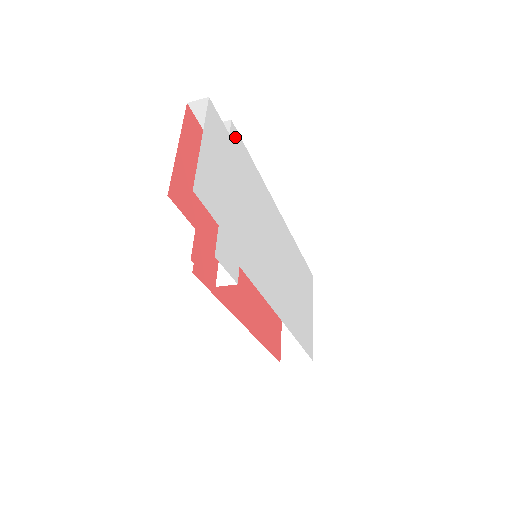
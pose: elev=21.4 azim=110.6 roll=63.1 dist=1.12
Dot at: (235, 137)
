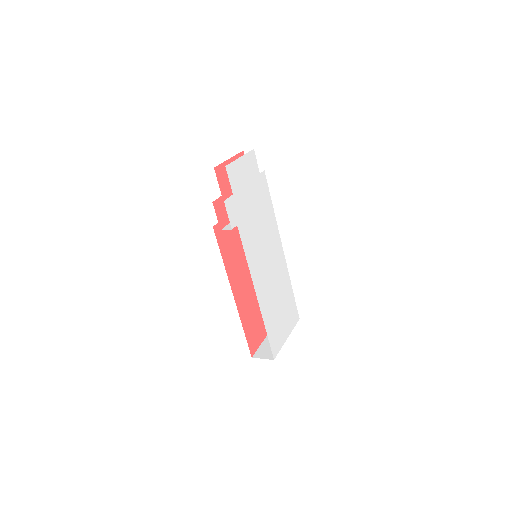
Dot at: (263, 179)
